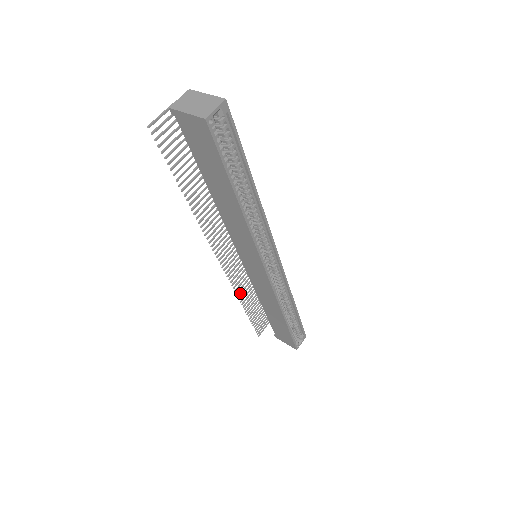
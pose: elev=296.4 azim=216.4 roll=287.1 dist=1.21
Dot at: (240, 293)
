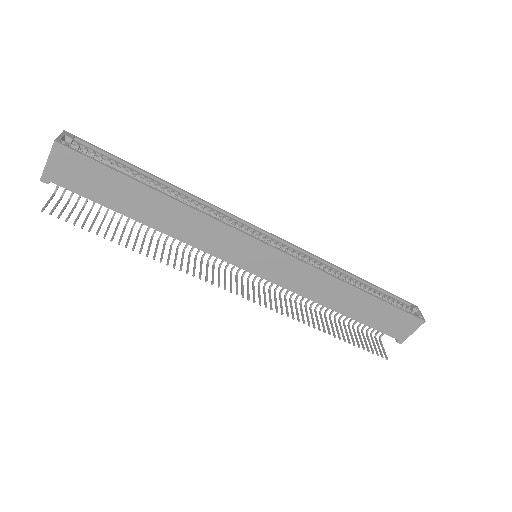
Dot at: (302, 320)
